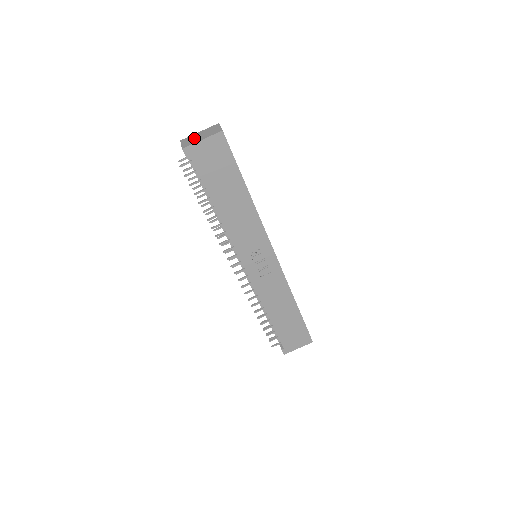
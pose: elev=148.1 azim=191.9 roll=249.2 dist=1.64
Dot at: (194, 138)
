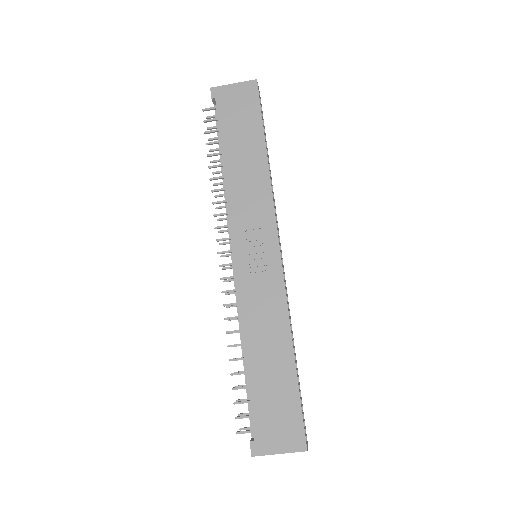
Dot at: occluded
